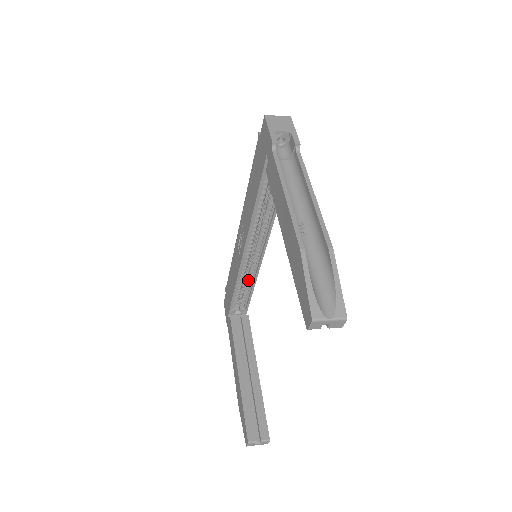
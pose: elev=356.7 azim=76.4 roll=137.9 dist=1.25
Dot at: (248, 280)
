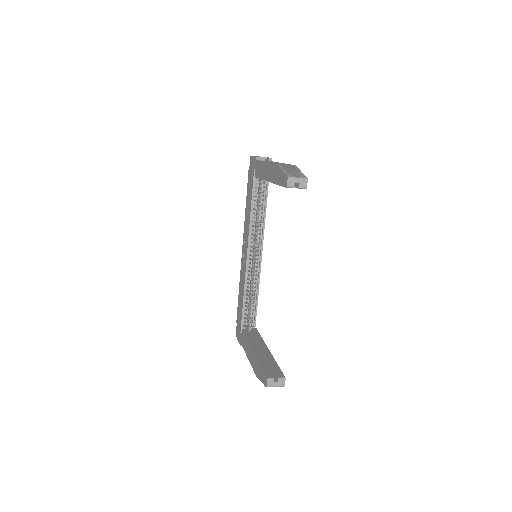
Dot at: (253, 290)
